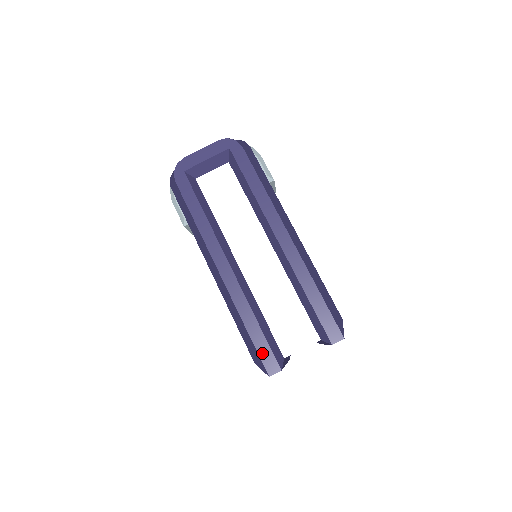
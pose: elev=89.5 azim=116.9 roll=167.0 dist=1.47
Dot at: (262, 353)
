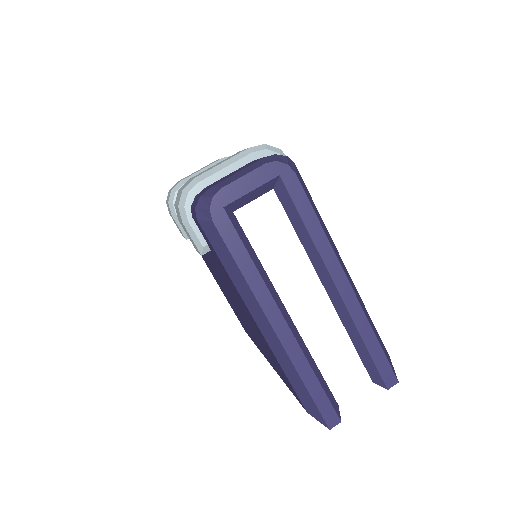
Dot at: (323, 409)
